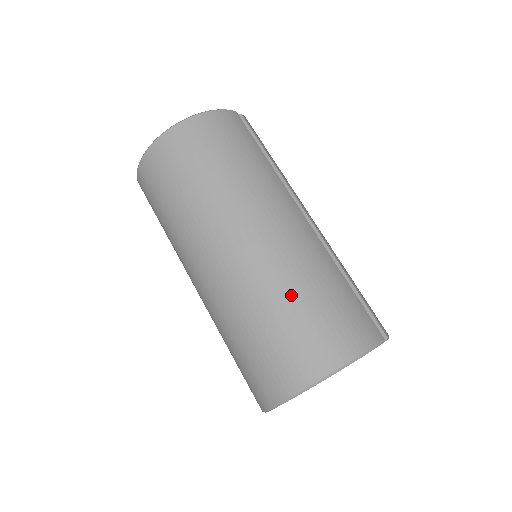
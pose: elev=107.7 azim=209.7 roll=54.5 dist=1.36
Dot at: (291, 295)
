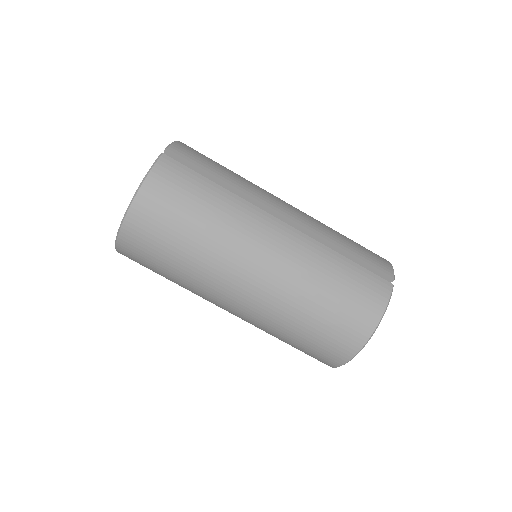
Dot at: (310, 304)
